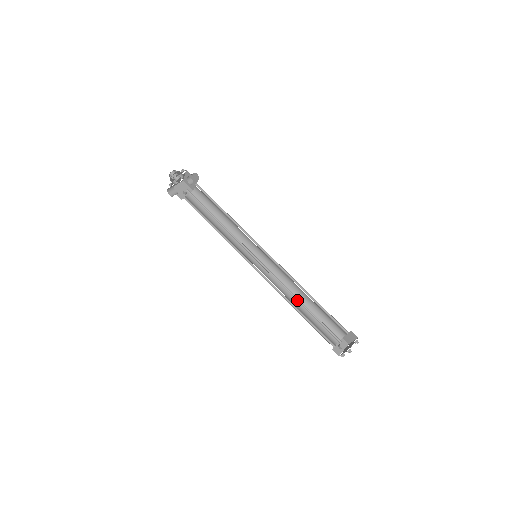
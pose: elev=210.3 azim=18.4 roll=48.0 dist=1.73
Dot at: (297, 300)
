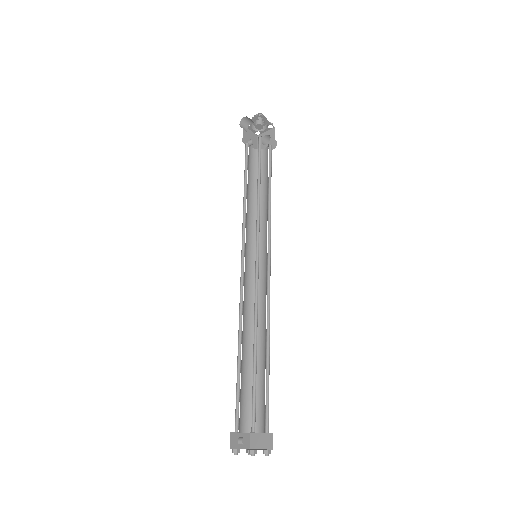
Dot at: (254, 337)
